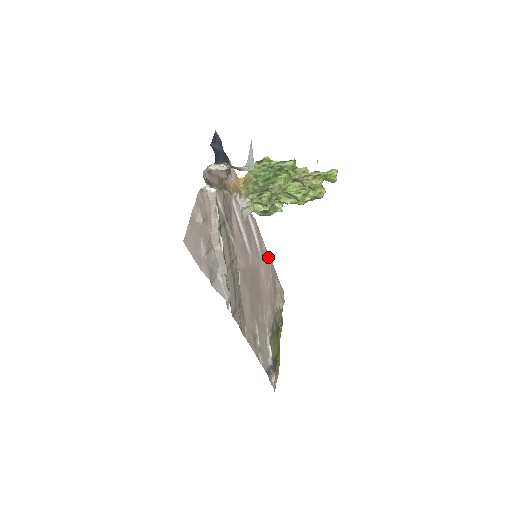
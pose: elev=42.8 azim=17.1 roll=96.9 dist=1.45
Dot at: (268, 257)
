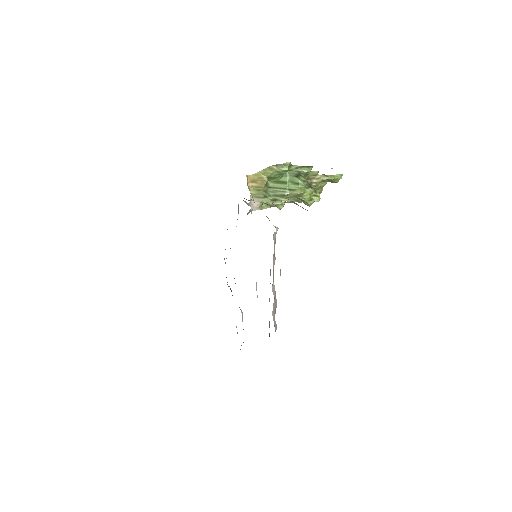
Dot at: occluded
